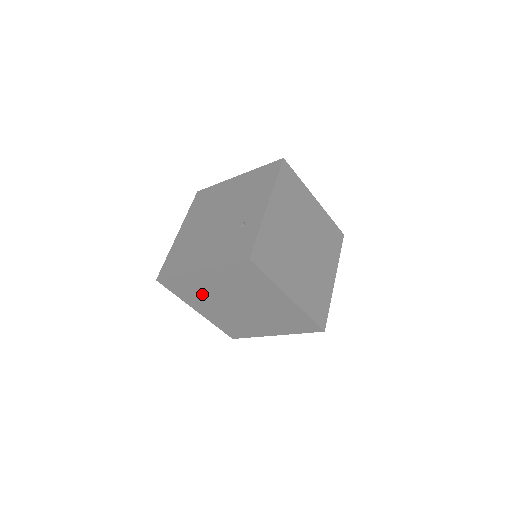
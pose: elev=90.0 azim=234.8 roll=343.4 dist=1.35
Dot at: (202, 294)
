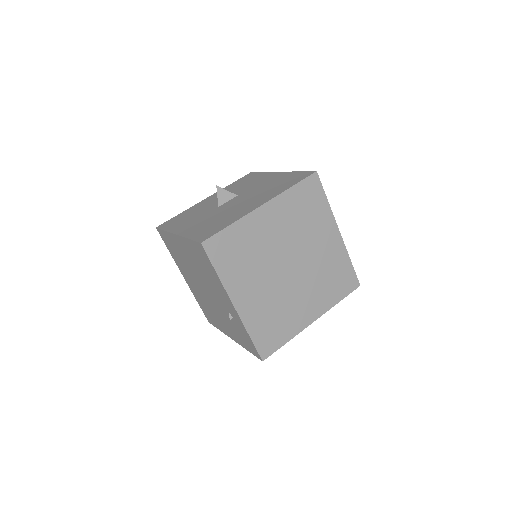
Dot at: occluded
